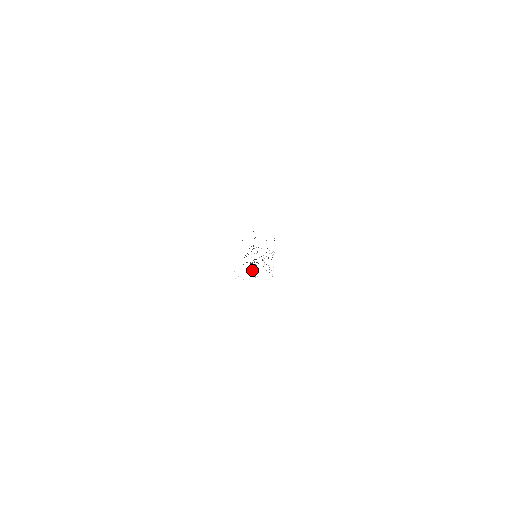
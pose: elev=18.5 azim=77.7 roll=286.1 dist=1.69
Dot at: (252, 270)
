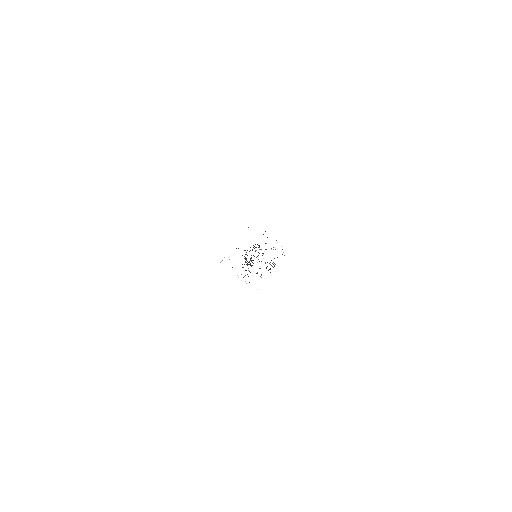
Dot at: (243, 267)
